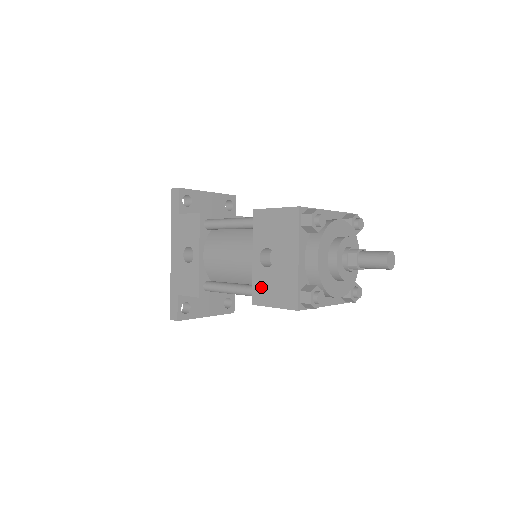
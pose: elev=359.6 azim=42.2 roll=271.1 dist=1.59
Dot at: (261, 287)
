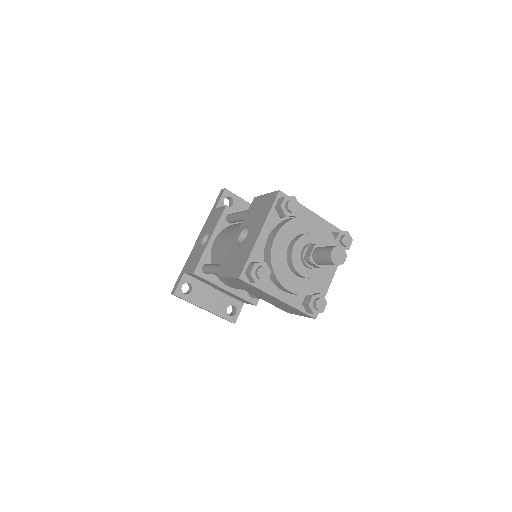
Dot at: (229, 260)
